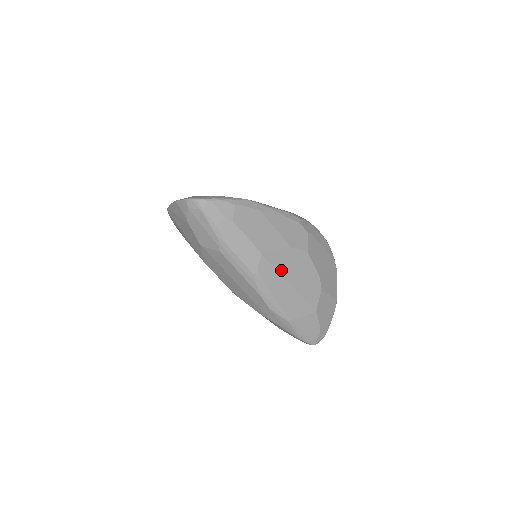
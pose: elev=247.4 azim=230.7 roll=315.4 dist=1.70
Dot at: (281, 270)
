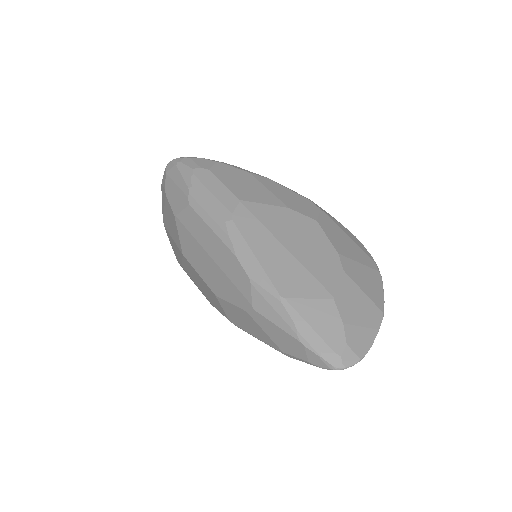
Dot at: (269, 226)
